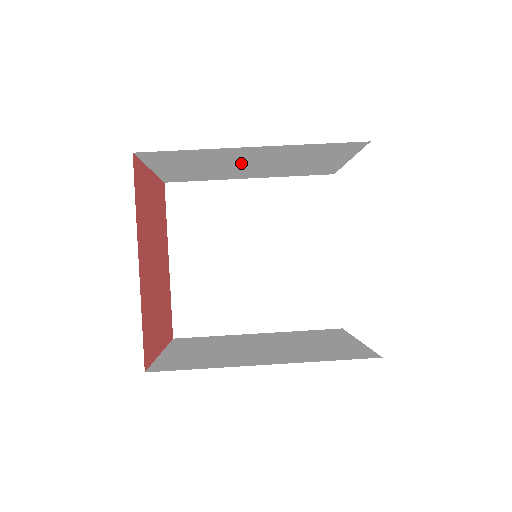
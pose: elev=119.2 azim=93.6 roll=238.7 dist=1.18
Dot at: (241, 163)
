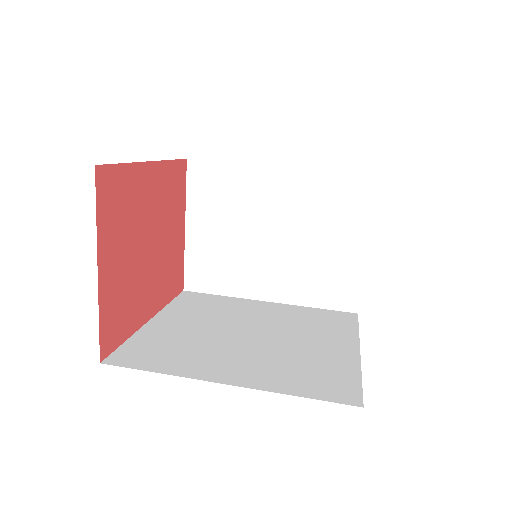
Dot at: (264, 225)
